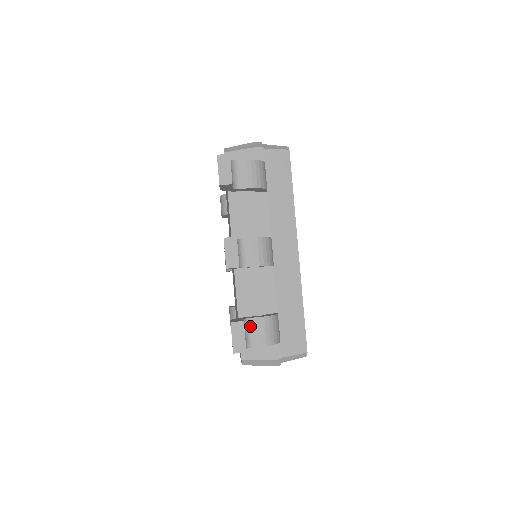
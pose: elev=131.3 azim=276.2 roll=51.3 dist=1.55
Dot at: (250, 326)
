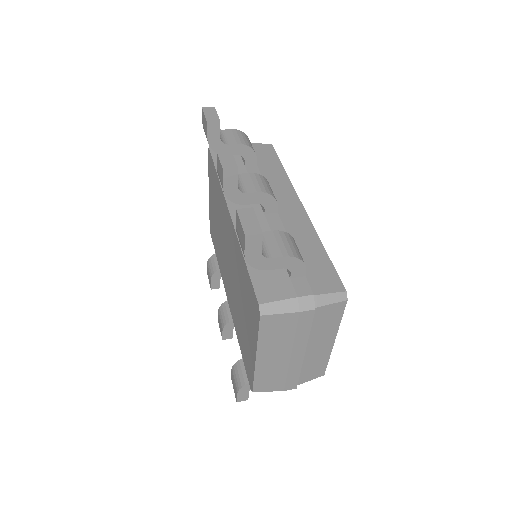
Dot at: occluded
